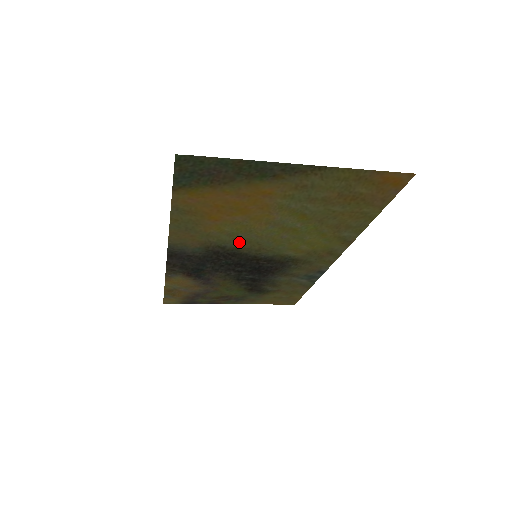
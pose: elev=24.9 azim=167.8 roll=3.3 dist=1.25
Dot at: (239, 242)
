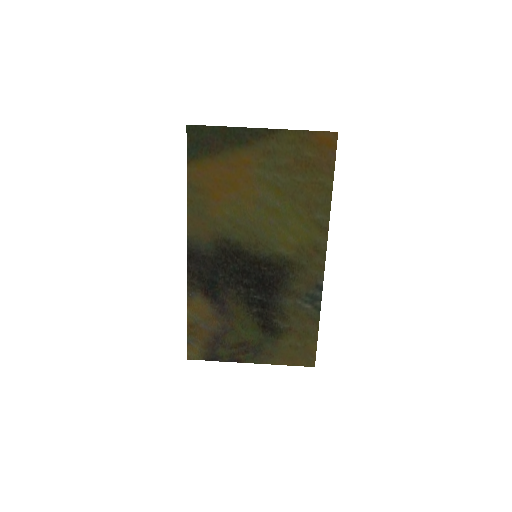
Dot at: (239, 233)
